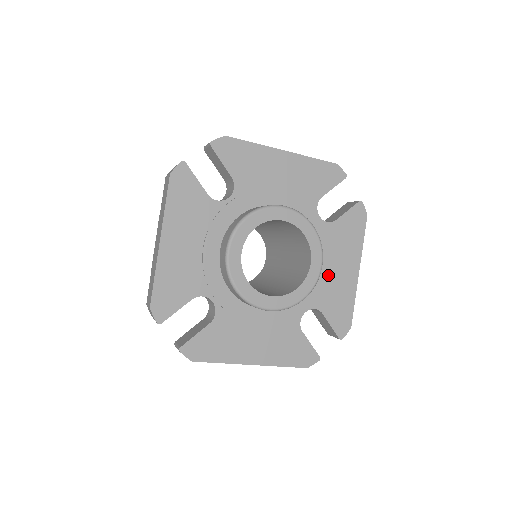
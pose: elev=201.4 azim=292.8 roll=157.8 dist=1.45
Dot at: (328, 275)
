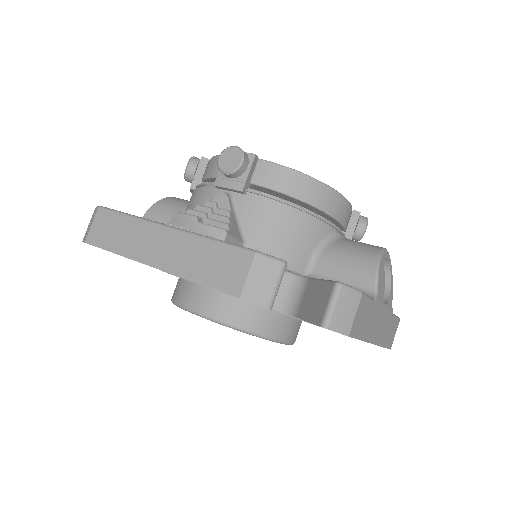
Dot at: occluded
